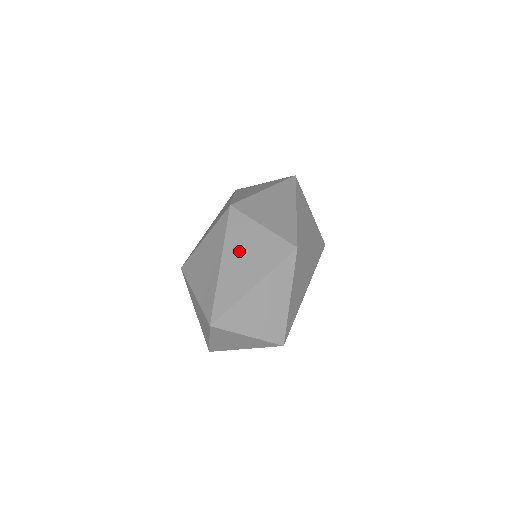
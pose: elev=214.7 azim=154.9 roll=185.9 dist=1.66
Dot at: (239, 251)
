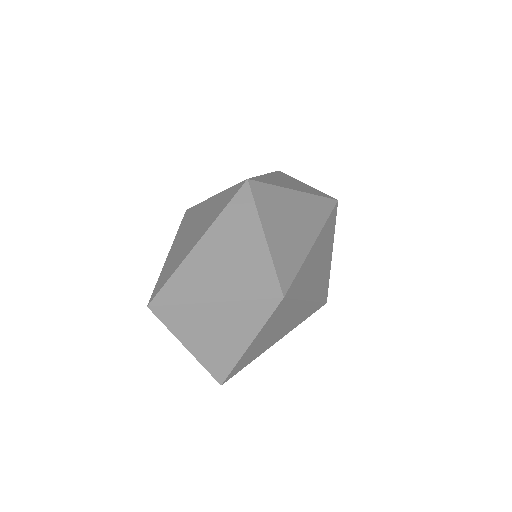
Dot at: (189, 229)
